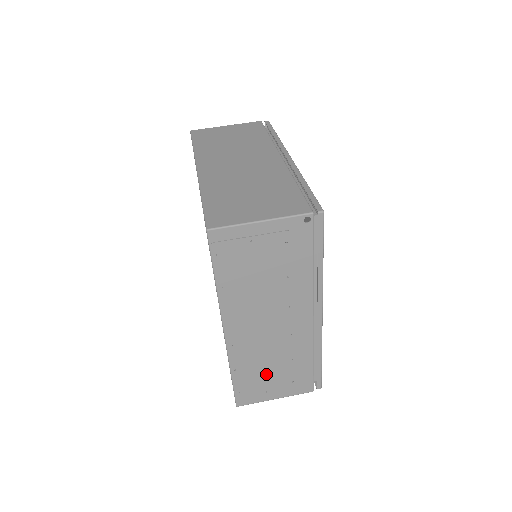
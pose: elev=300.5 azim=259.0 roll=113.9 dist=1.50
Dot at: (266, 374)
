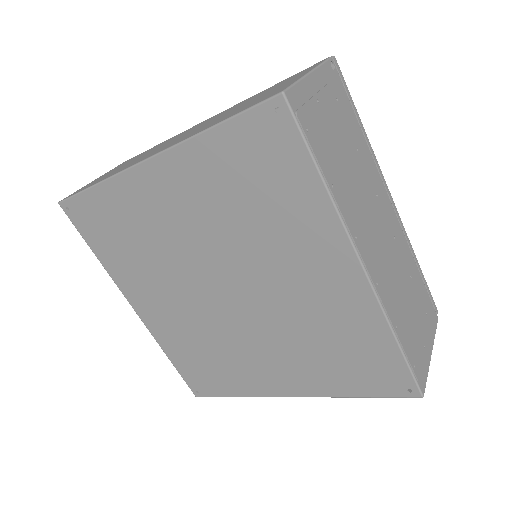
Dot at: (411, 316)
